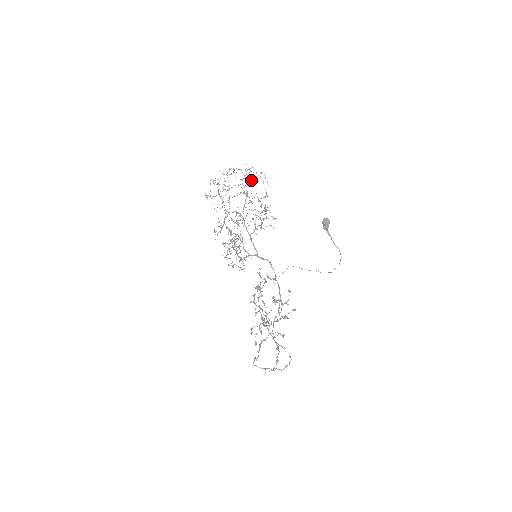
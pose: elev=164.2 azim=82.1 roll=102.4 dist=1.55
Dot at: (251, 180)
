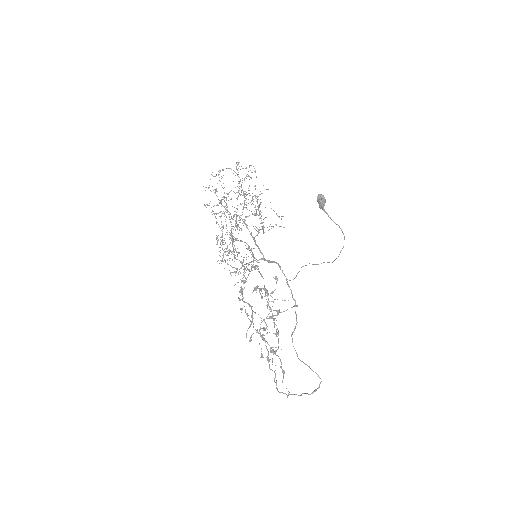
Dot at: (244, 178)
